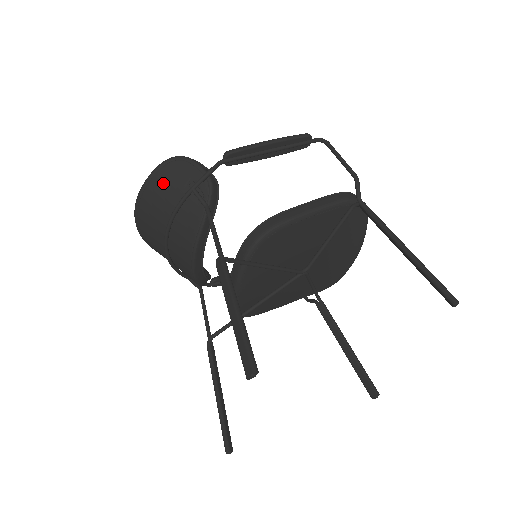
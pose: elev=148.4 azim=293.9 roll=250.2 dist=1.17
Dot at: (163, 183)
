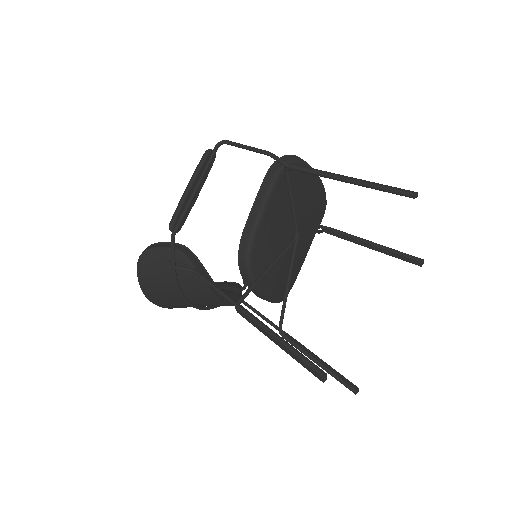
Dot at: (152, 278)
